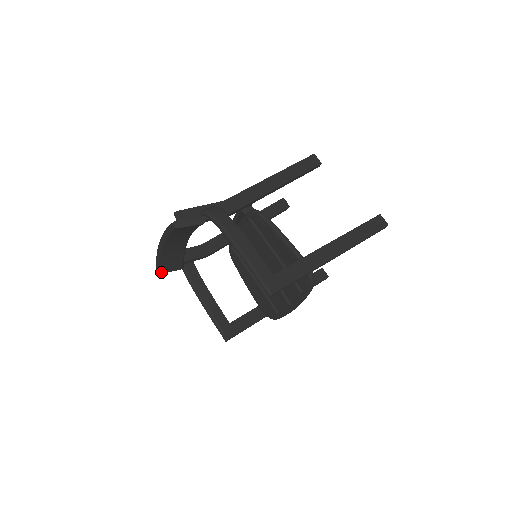
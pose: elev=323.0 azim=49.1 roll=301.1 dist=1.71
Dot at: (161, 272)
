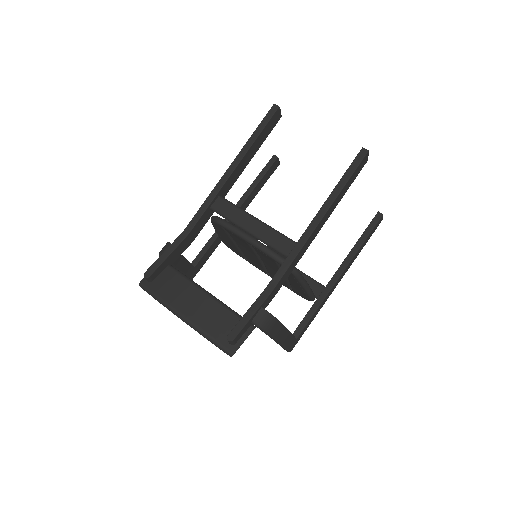
Dot at: occluded
